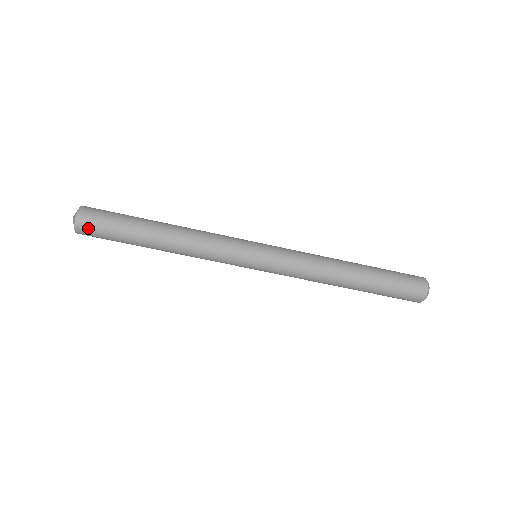
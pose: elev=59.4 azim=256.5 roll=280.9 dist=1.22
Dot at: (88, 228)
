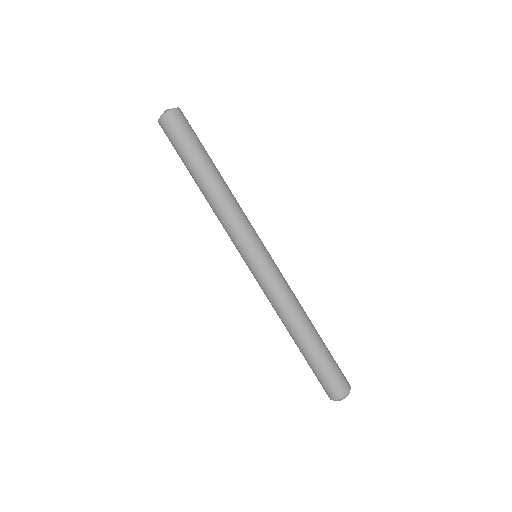
Dot at: (165, 130)
